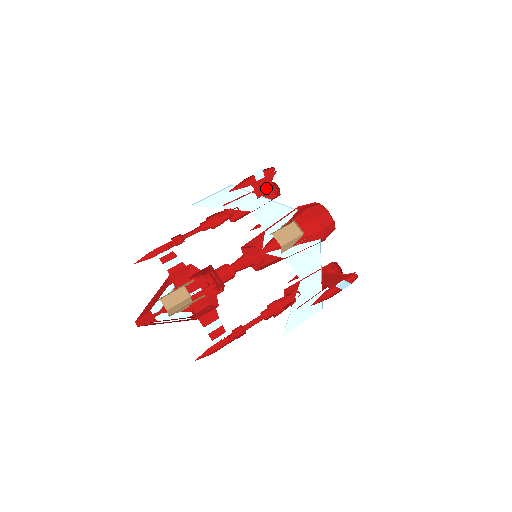
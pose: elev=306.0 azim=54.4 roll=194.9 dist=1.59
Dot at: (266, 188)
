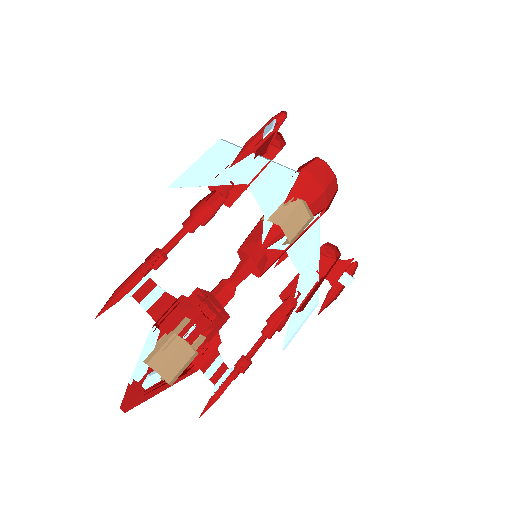
Dot at: (267, 142)
